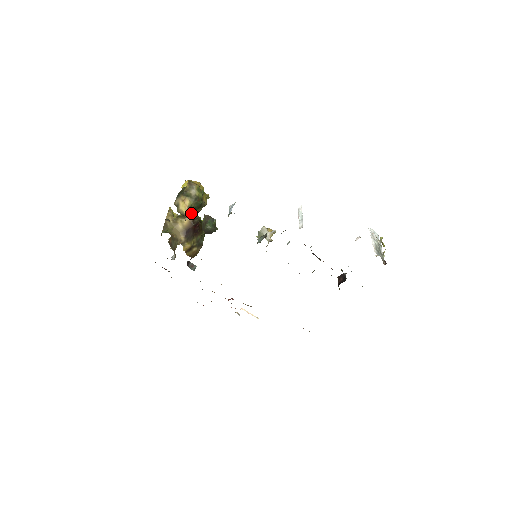
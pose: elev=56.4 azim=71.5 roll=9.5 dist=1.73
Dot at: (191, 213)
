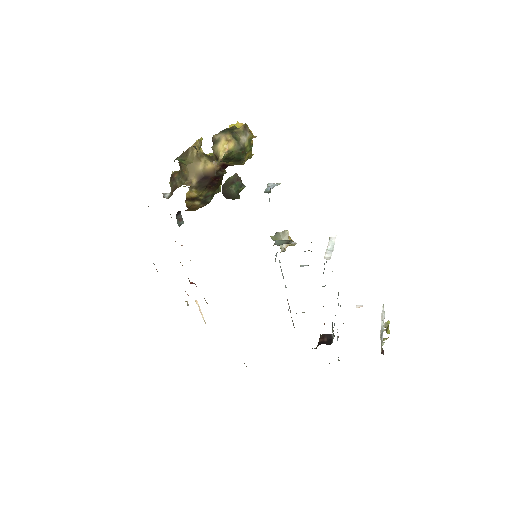
Dot at: (225, 160)
